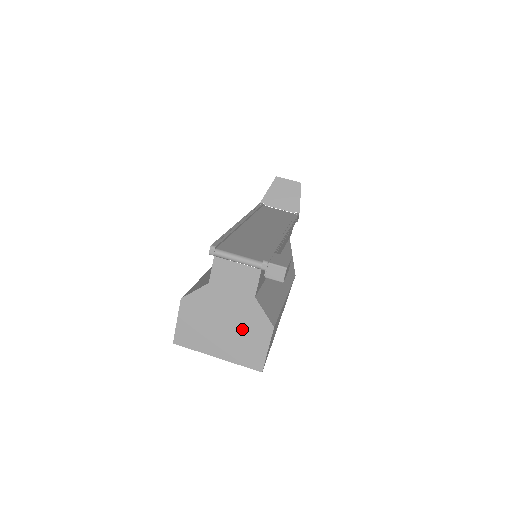
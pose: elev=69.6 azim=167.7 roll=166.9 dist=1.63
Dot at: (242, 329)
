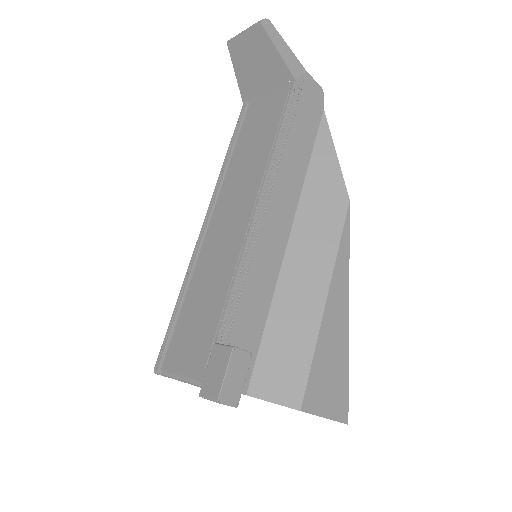
Dot at: occluded
